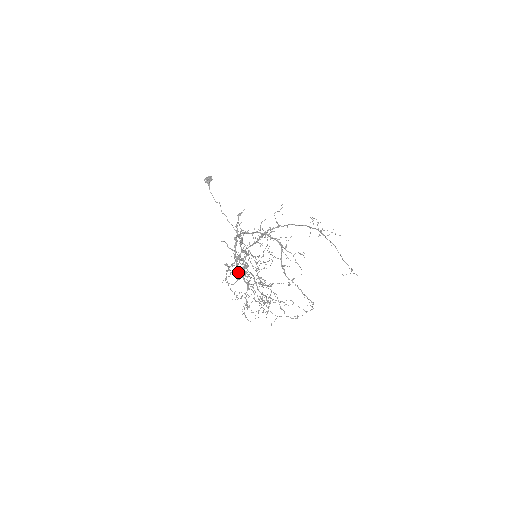
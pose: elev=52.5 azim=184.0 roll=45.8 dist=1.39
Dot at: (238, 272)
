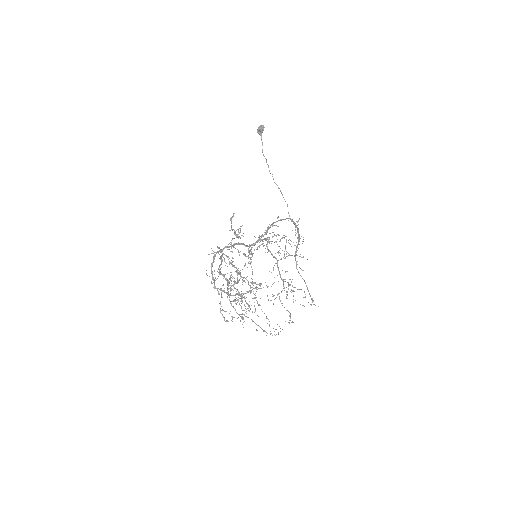
Dot at: occluded
